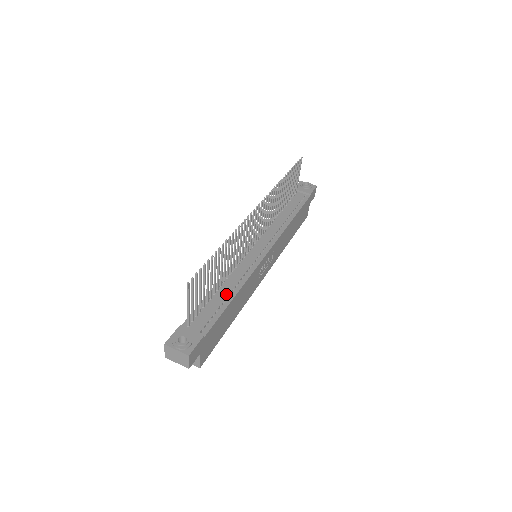
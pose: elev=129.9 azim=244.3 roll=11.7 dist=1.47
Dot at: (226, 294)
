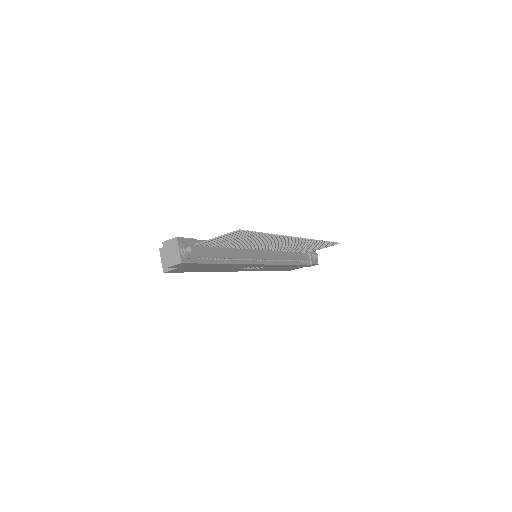
Dot at: (228, 256)
